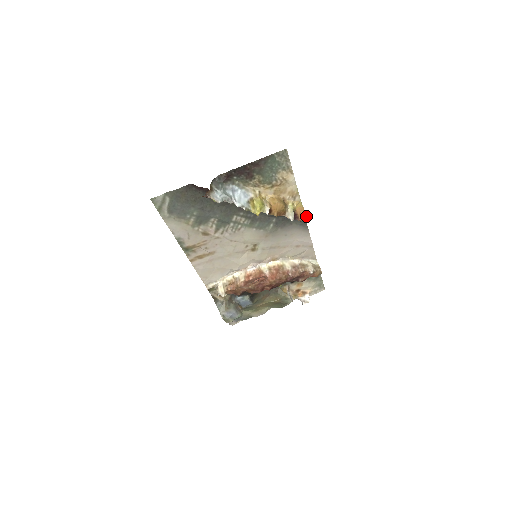
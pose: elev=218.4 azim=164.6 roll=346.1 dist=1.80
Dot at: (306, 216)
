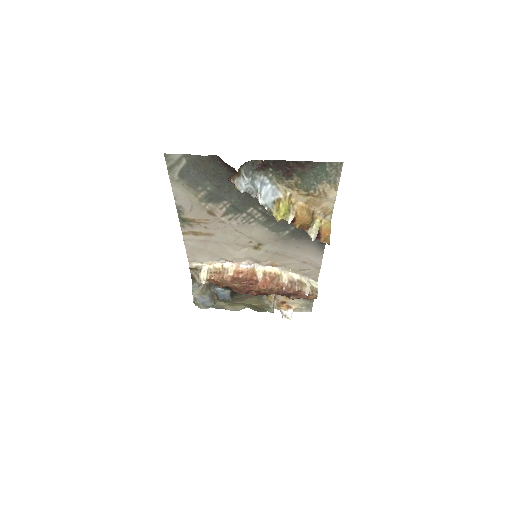
Dot at: (329, 240)
